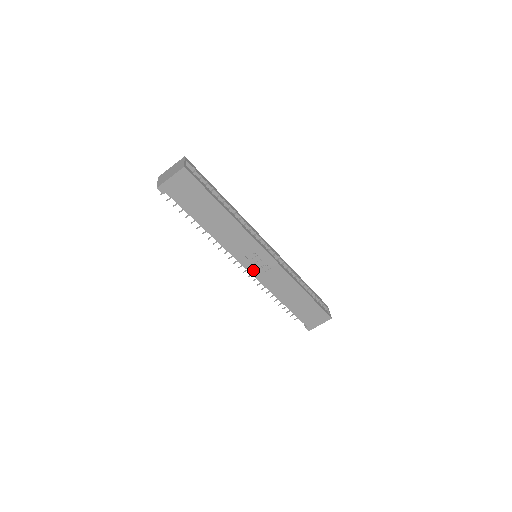
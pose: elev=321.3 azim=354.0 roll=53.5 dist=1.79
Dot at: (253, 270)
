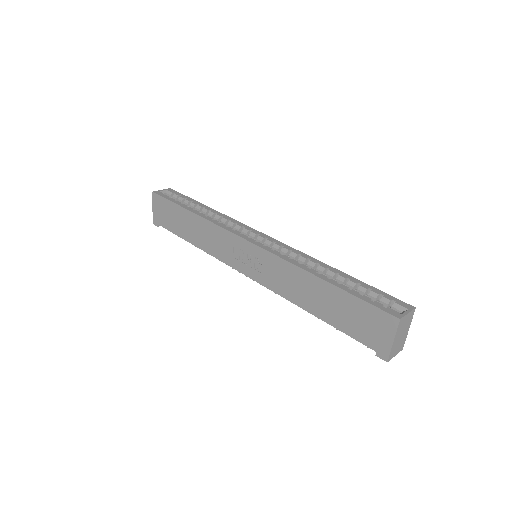
Dot at: (251, 273)
